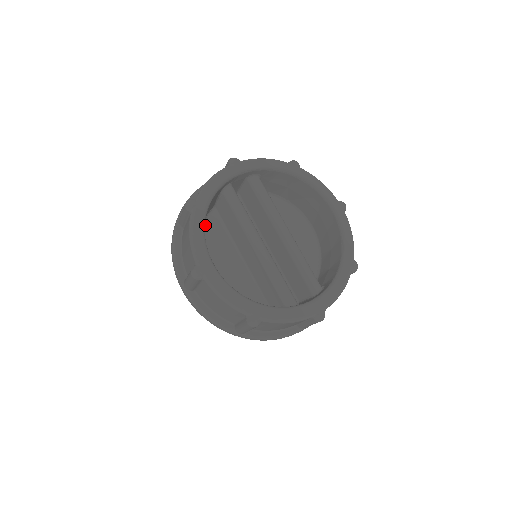
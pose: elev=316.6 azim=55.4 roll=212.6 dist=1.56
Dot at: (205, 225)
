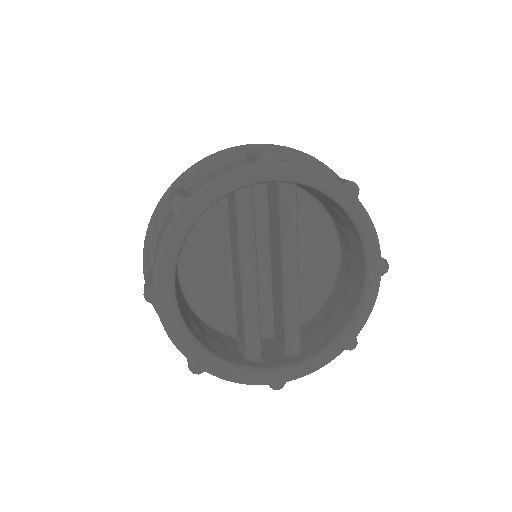
Dot at: occluded
